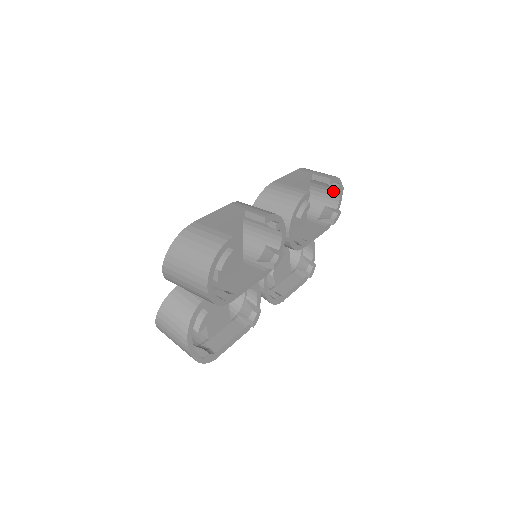
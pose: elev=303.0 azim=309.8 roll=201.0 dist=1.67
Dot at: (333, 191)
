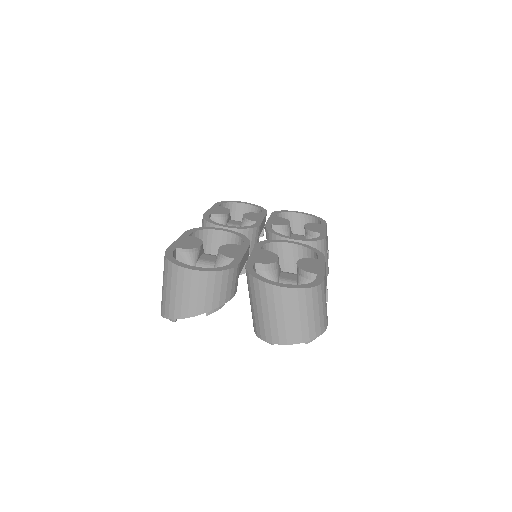
Dot at: occluded
